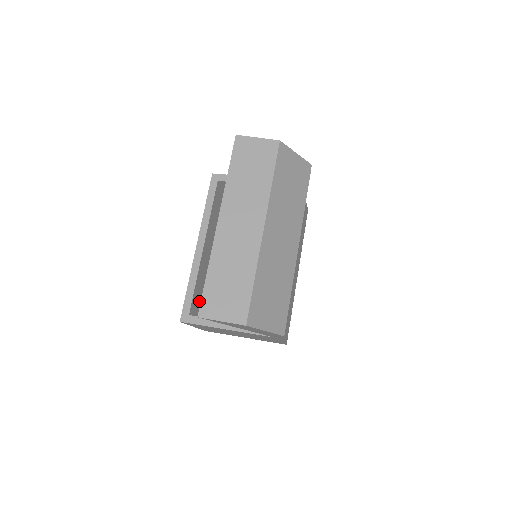
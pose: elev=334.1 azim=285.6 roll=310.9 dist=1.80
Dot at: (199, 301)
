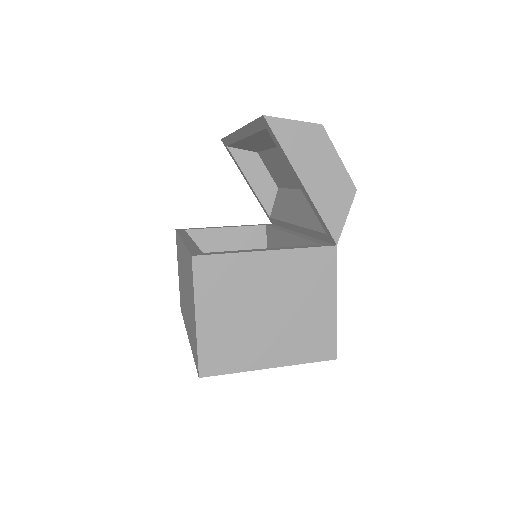
Dot at: occluded
